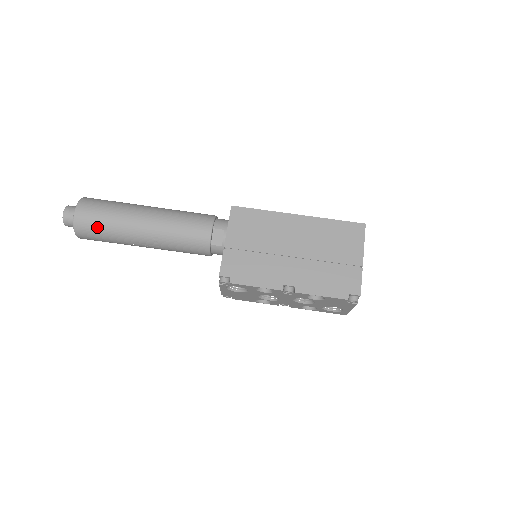
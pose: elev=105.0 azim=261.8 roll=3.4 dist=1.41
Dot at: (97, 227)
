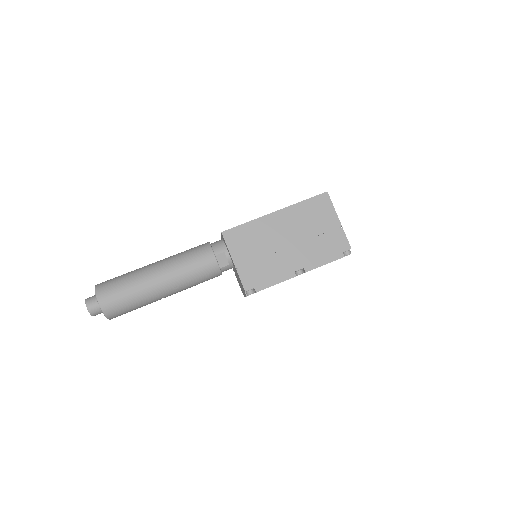
Dot at: (124, 305)
